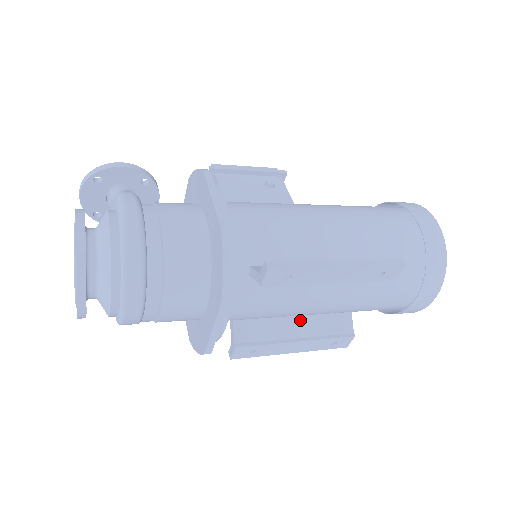
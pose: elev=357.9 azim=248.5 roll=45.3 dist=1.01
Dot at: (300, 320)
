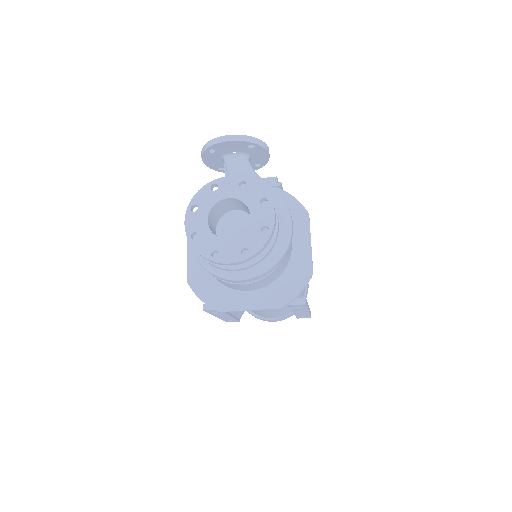
Dot at: occluded
